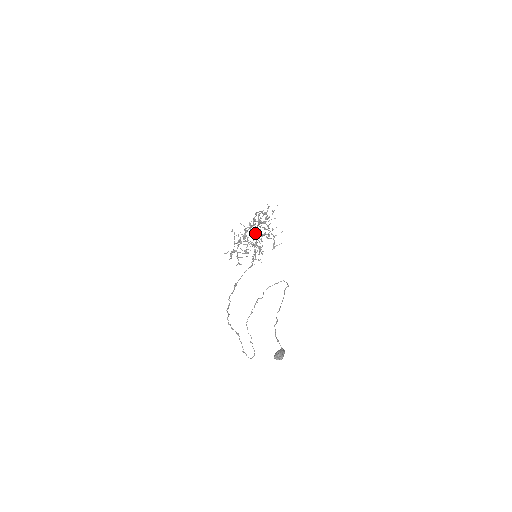
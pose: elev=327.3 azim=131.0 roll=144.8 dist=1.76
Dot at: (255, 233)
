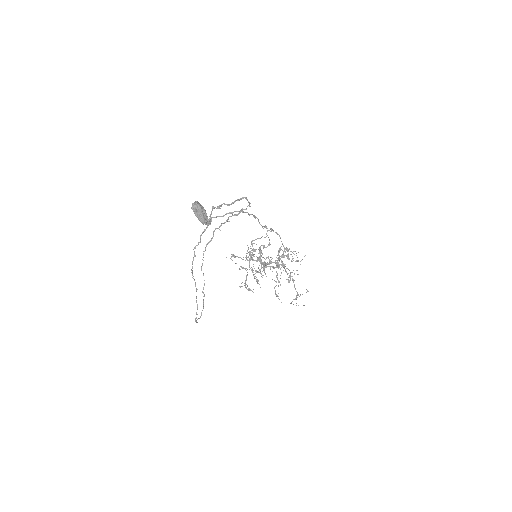
Dot at: (271, 261)
